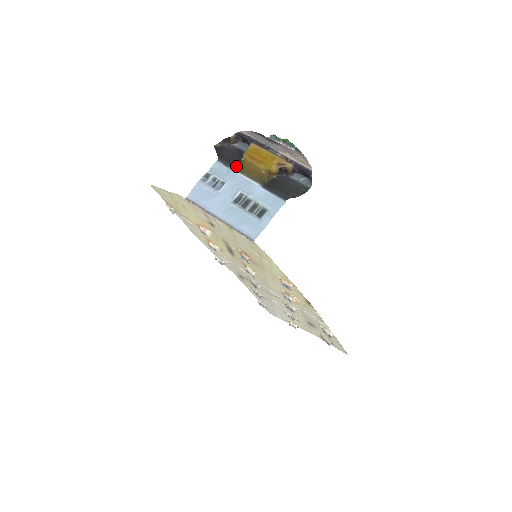
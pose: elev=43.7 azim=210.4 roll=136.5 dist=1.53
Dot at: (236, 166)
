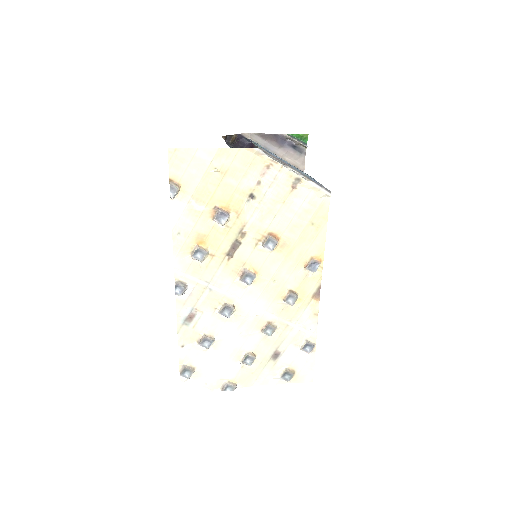
Dot at: occluded
